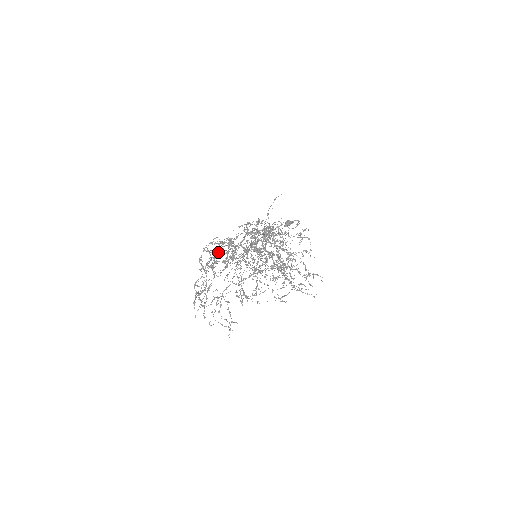
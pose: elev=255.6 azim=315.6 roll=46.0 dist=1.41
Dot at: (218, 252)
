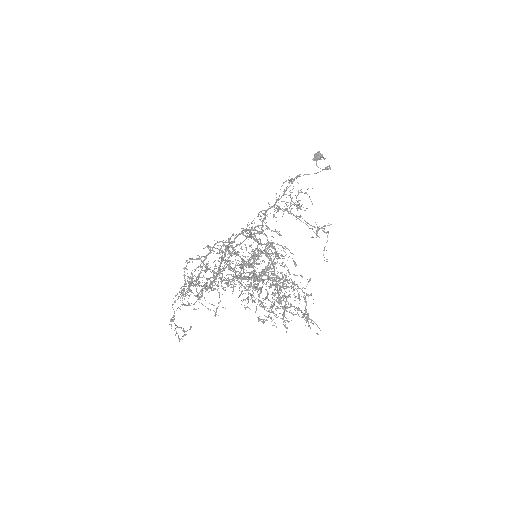
Dot at: (210, 252)
